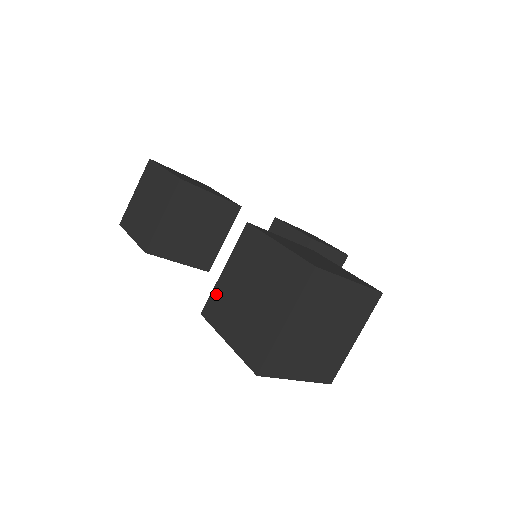
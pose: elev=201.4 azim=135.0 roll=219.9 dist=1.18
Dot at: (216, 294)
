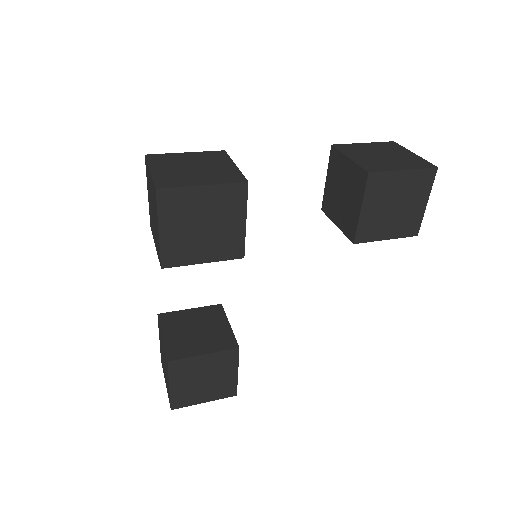
Dot at: (363, 164)
